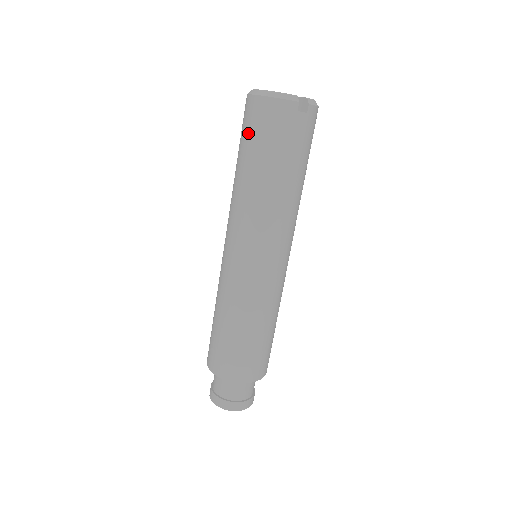
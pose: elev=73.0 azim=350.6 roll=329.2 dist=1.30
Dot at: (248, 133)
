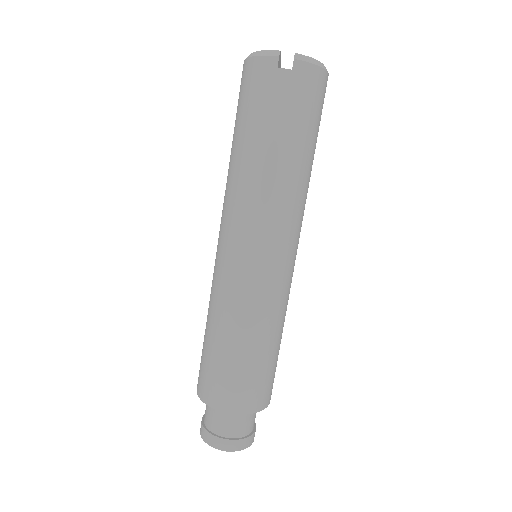
Dot at: occluded
